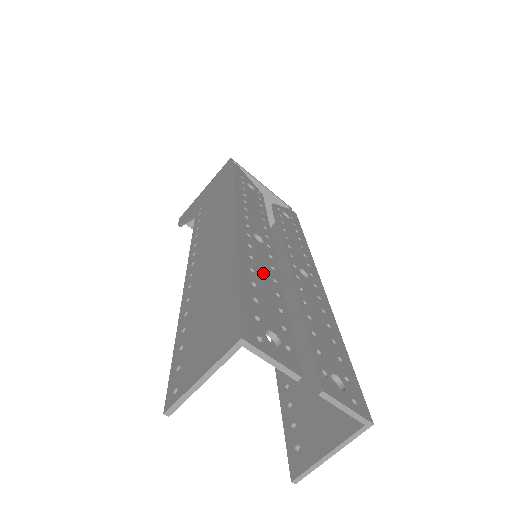
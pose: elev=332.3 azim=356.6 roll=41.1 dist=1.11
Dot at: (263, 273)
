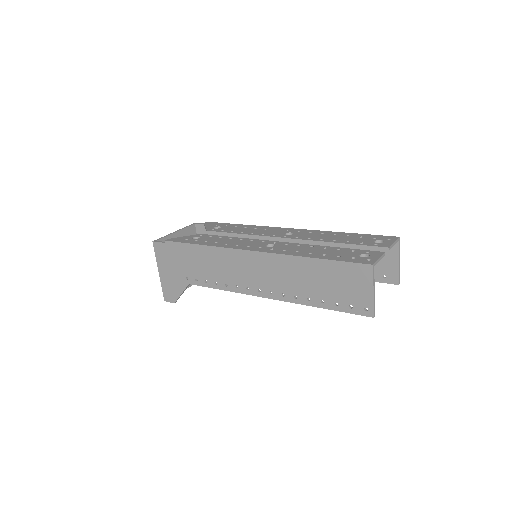
Dot at: (309, 250)
